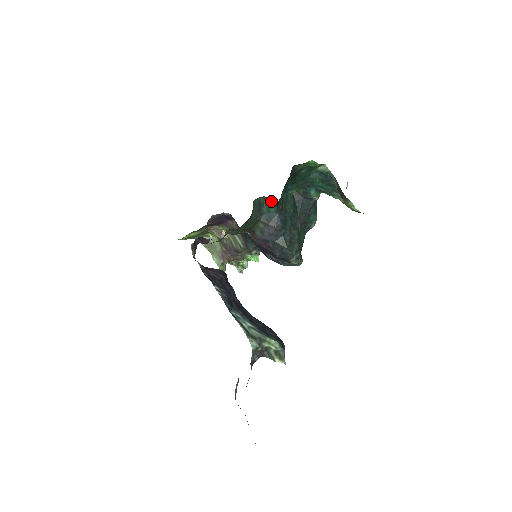
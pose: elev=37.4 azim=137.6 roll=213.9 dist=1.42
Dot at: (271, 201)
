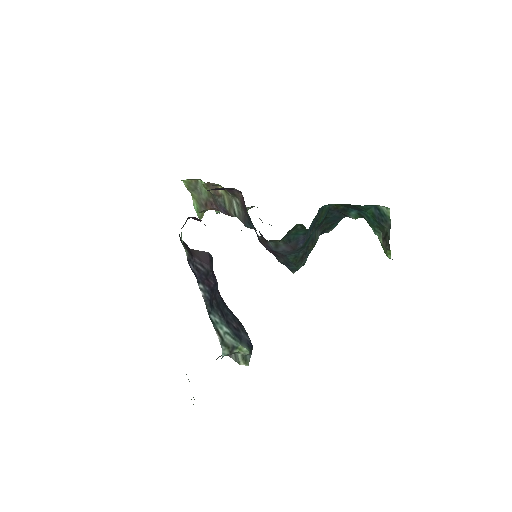
Dot at: (306, 229)
